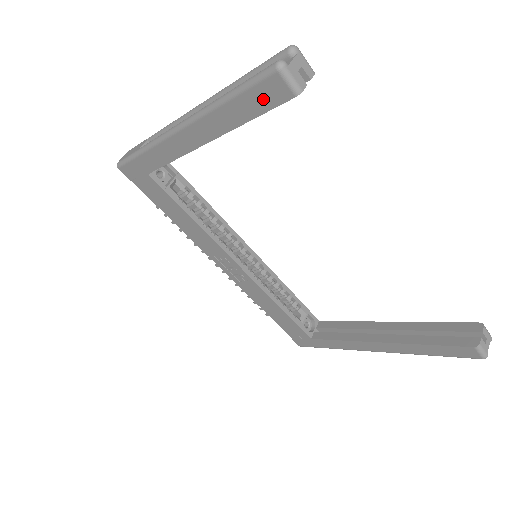
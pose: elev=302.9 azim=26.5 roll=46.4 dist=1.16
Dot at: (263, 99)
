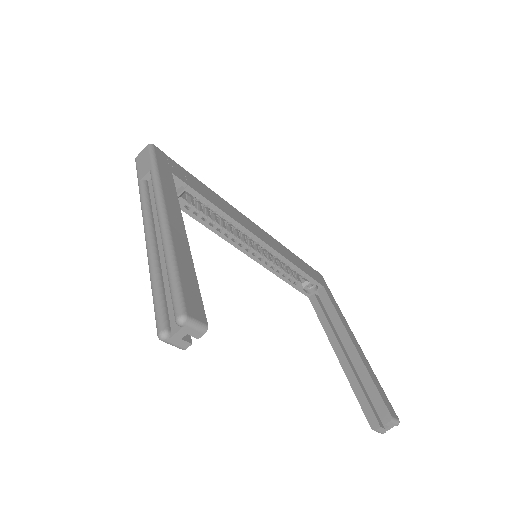
Dot at: occluded
